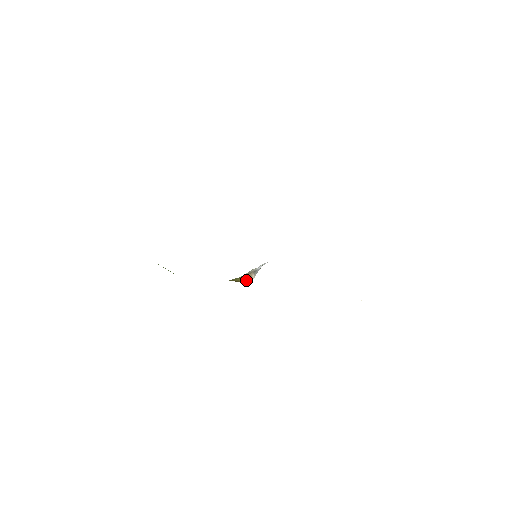
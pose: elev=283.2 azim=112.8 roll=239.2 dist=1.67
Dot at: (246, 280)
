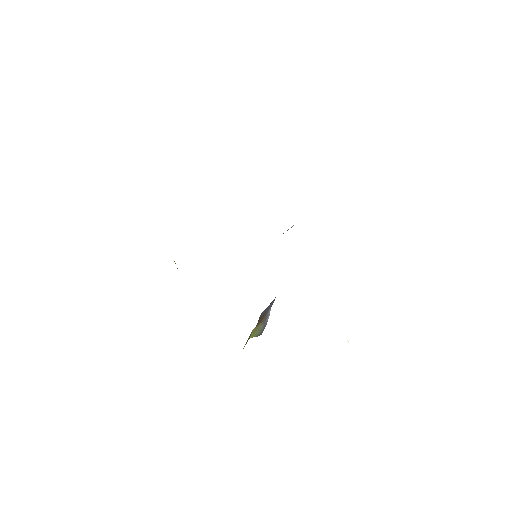
Dot at: occluded
